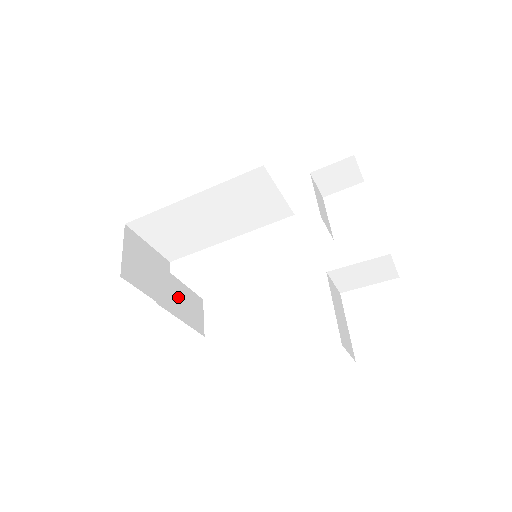
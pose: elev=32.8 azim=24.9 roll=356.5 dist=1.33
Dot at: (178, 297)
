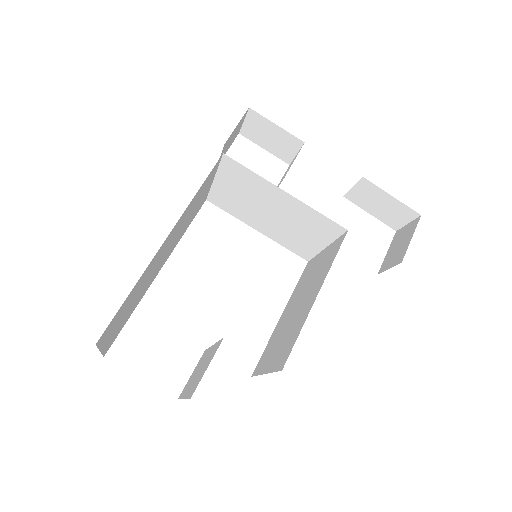
Dot at: occluded
